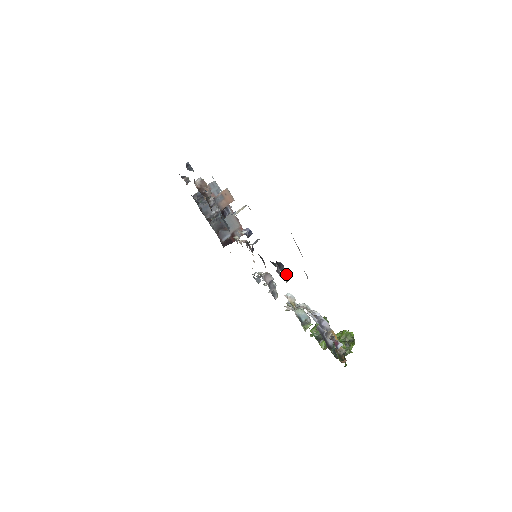
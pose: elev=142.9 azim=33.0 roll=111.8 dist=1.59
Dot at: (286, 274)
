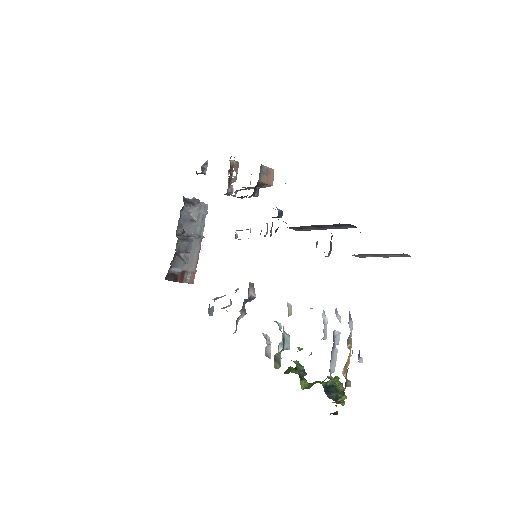
Dot at: (330, 247)
